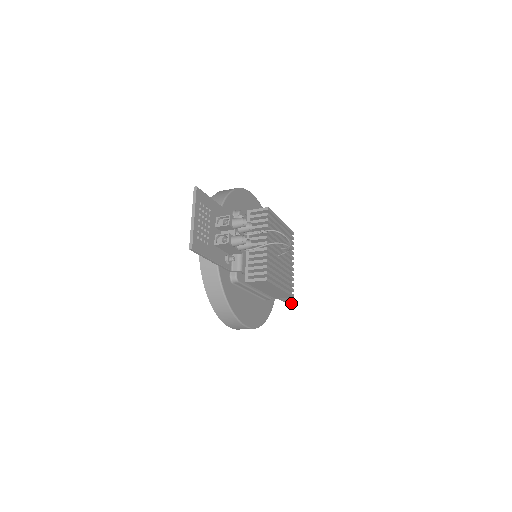
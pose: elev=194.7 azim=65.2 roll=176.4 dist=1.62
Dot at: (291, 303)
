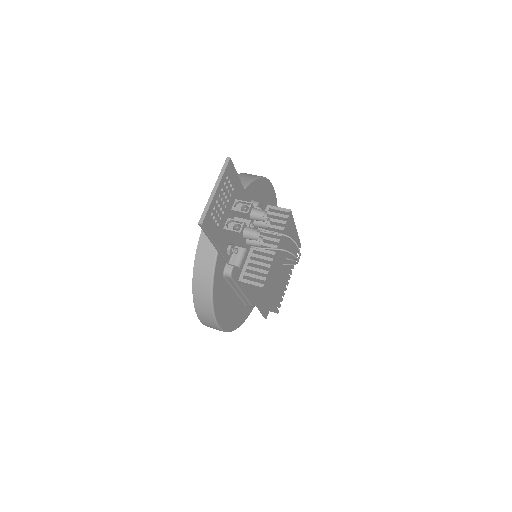
Dot at: (266, 316)
